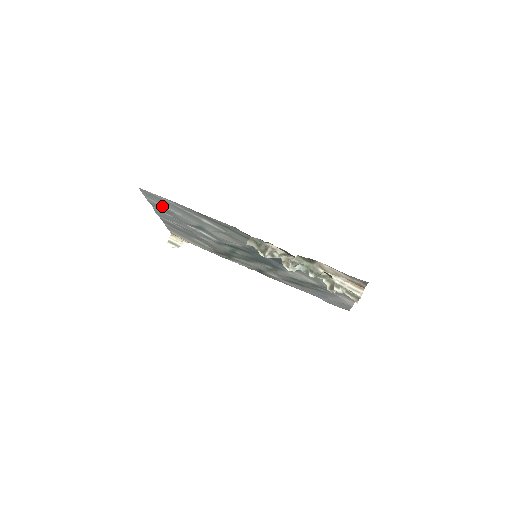
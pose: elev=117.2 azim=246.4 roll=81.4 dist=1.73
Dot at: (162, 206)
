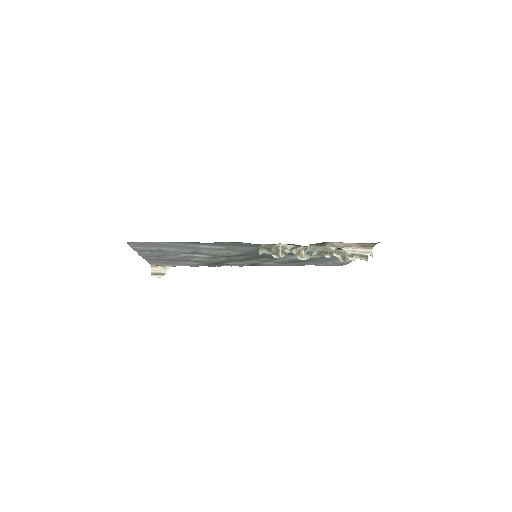
Dot at: (151, 249)
